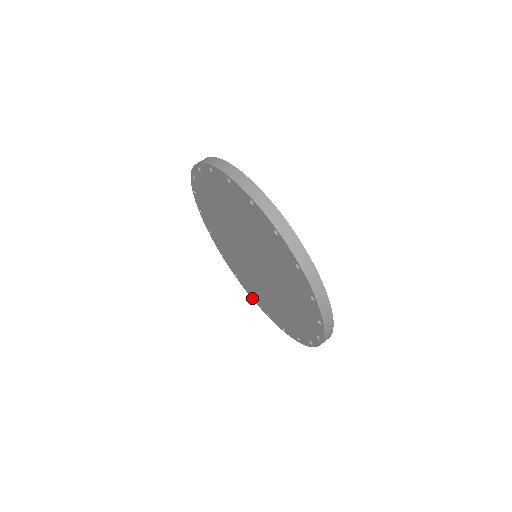
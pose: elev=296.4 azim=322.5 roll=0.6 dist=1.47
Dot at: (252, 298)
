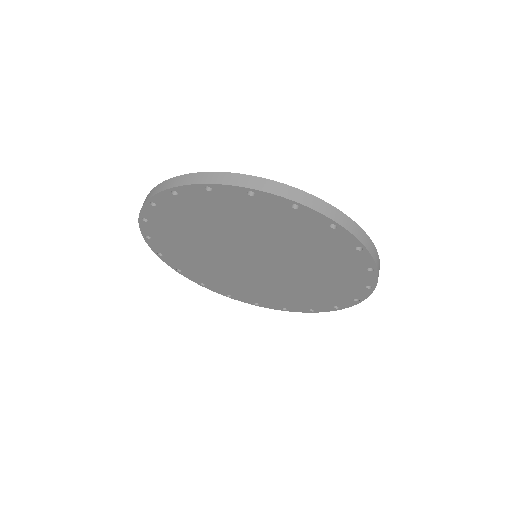
Dot at: (229, 297)
